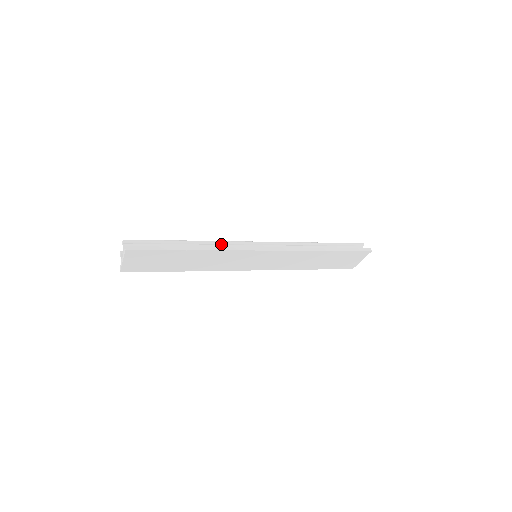
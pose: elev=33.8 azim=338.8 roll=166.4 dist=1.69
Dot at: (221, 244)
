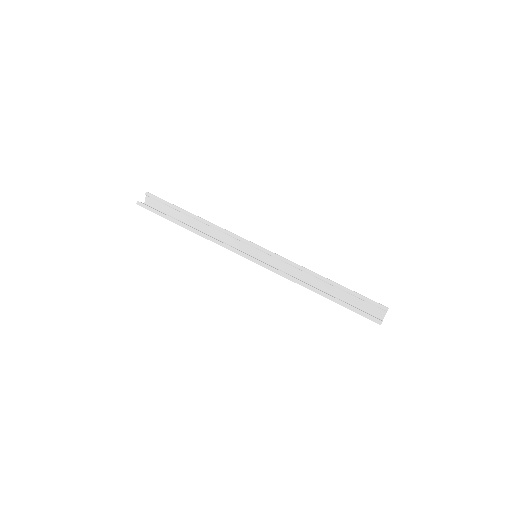
Dot at: (221, 231)
